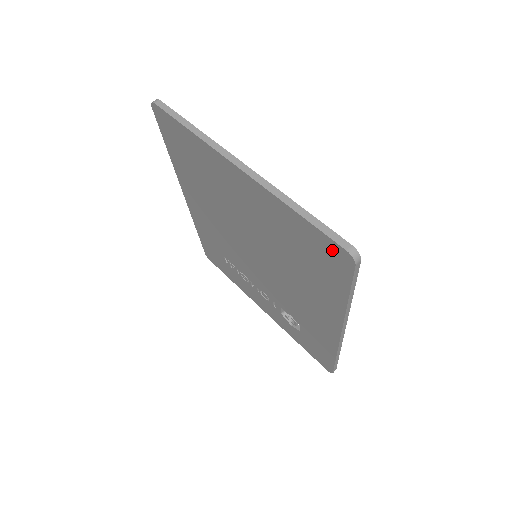
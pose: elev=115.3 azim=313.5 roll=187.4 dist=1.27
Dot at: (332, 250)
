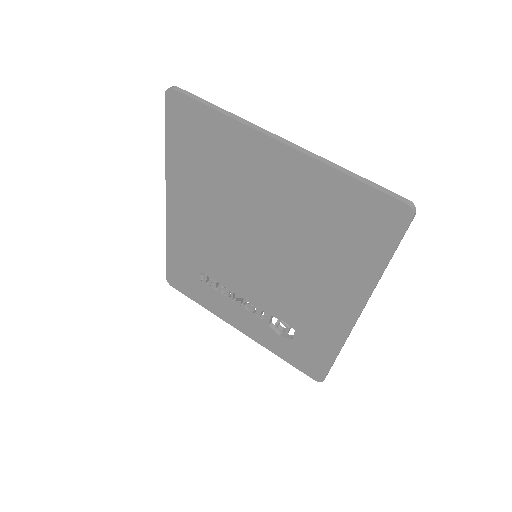
Dot at: (385, 209)
